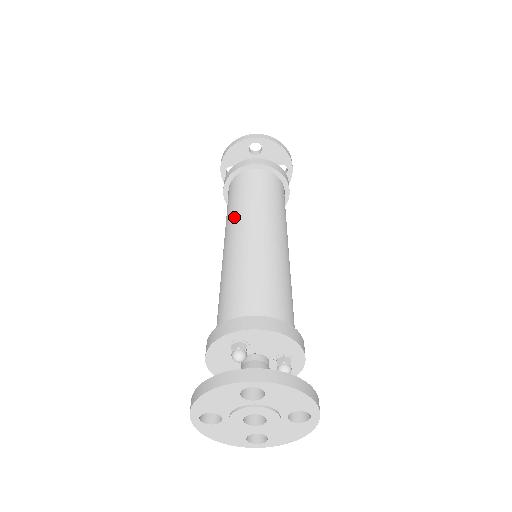
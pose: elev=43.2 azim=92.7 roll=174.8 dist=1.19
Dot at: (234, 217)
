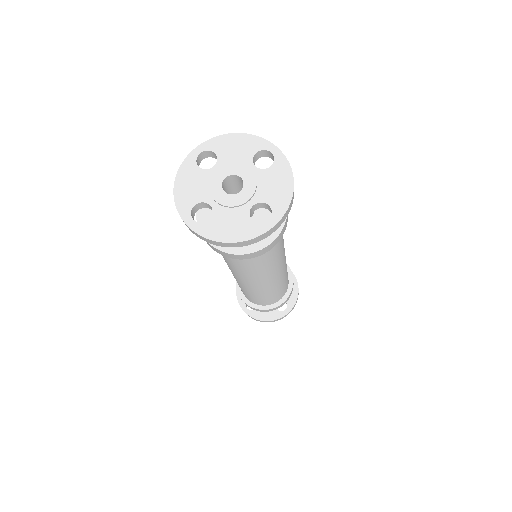
Dot at: occluded
